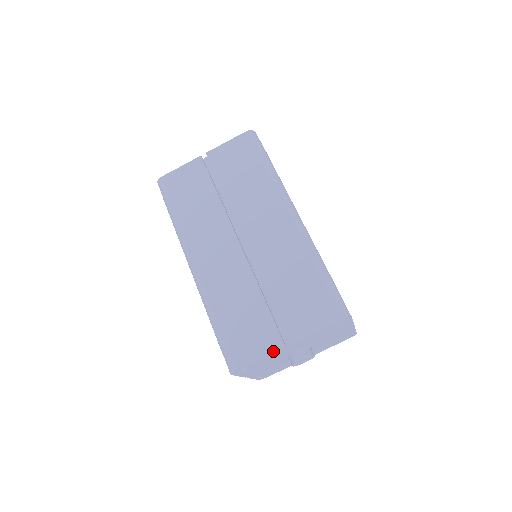
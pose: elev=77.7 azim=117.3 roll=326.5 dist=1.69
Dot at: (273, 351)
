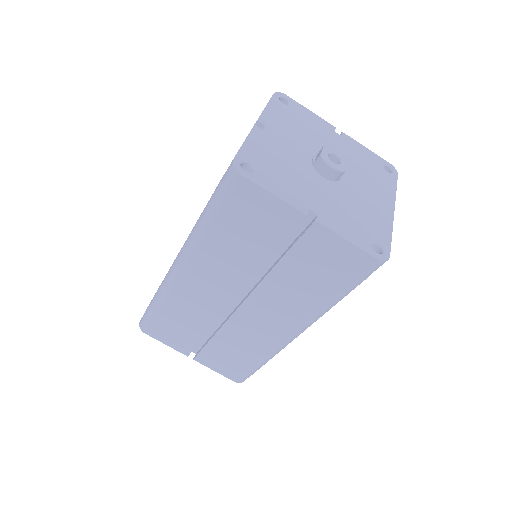
Dot at: (249, 133)
